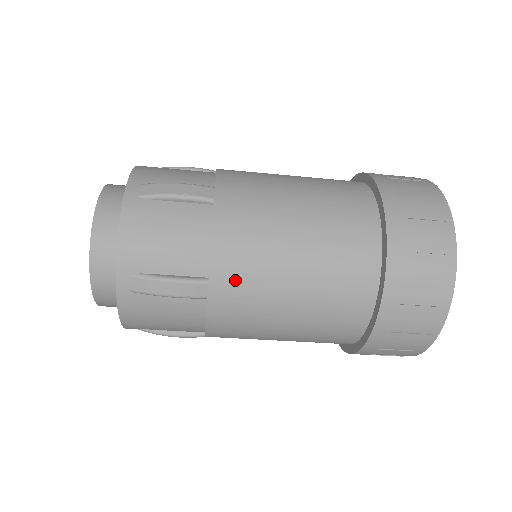
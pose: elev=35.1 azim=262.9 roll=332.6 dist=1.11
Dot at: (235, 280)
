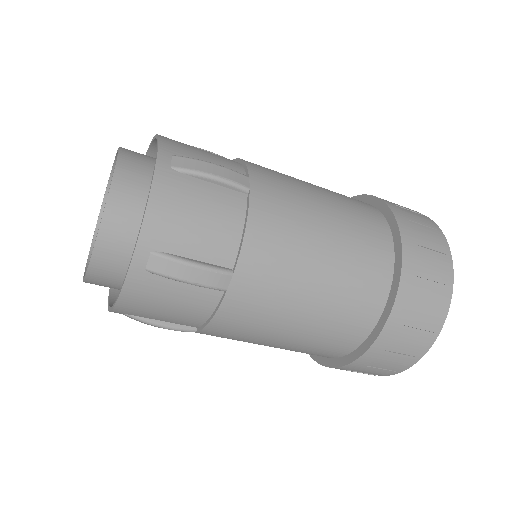
Dot at: (260, 277)
